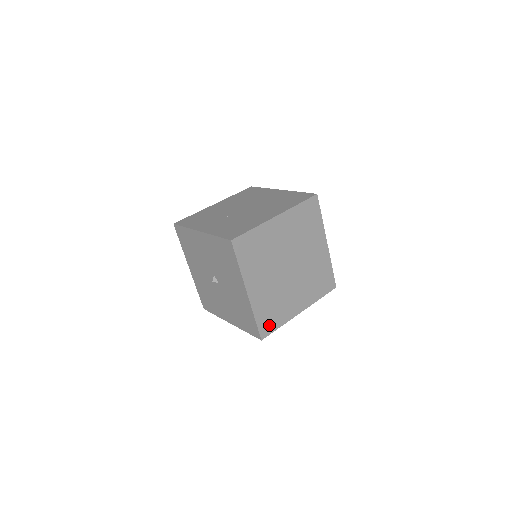
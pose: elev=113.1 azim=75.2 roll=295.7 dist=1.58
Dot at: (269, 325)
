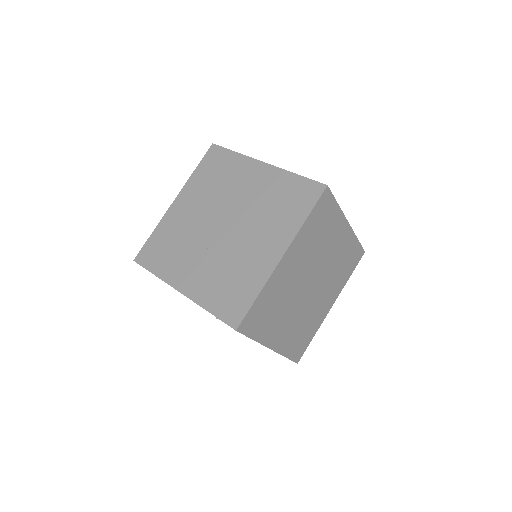
Dot at: (302, 347)
